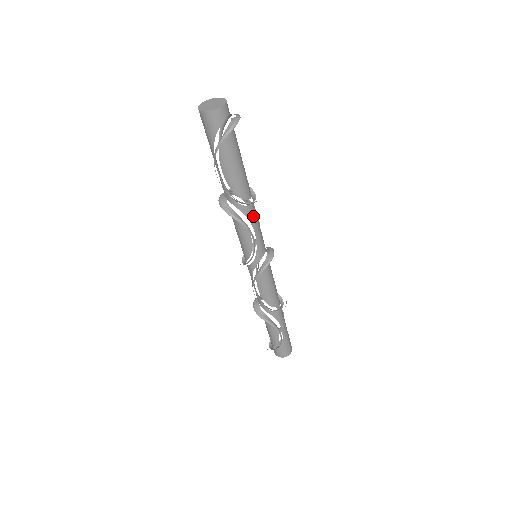
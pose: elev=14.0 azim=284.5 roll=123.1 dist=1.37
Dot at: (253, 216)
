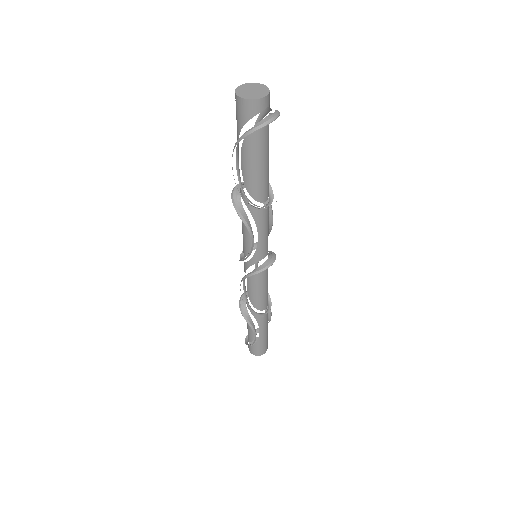
Dot at: (261, 220)
